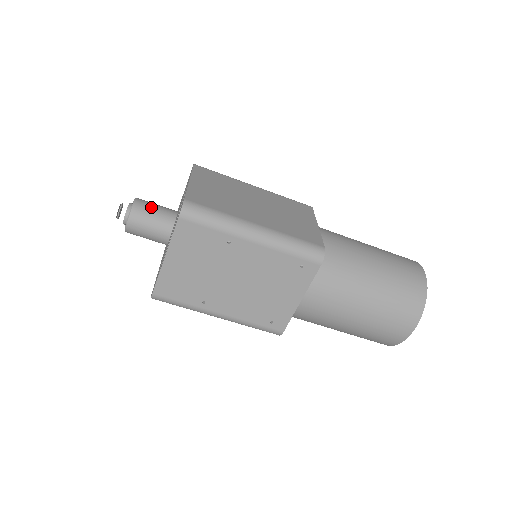
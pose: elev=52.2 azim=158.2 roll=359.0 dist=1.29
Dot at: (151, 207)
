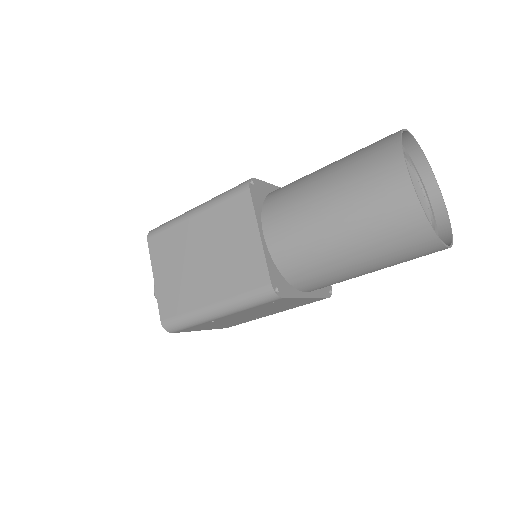
Dot at: occluded
